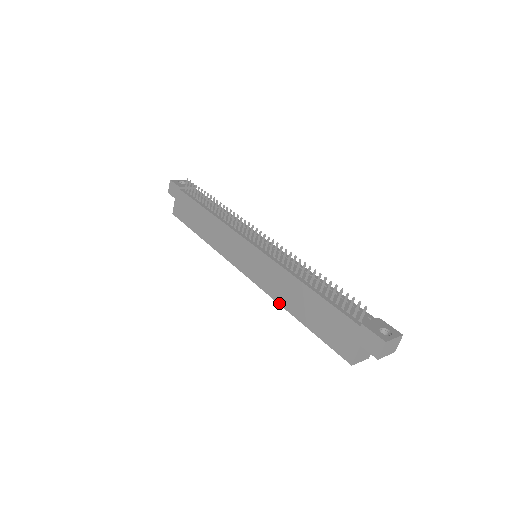
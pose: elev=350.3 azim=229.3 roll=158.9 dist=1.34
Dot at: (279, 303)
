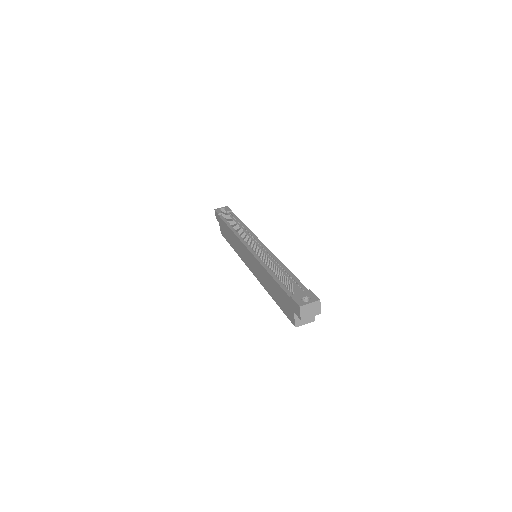
Dot at: (265, 289)
